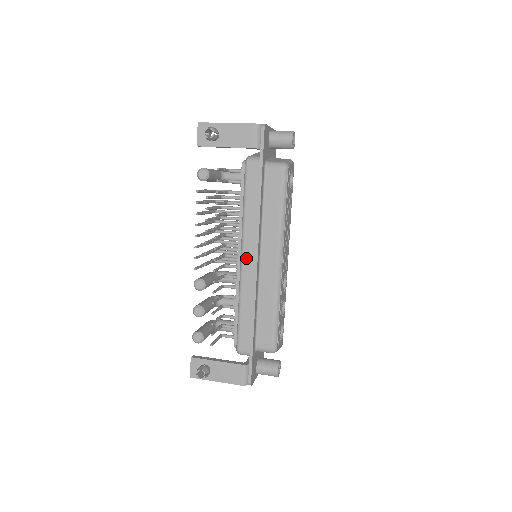
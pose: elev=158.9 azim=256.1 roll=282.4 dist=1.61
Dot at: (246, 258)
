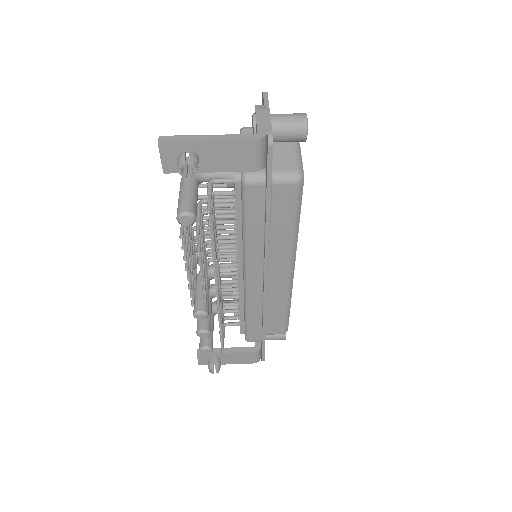
Dot at: (252, 277)
